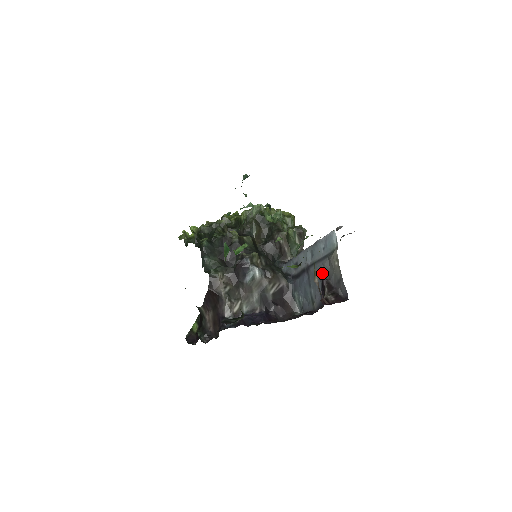
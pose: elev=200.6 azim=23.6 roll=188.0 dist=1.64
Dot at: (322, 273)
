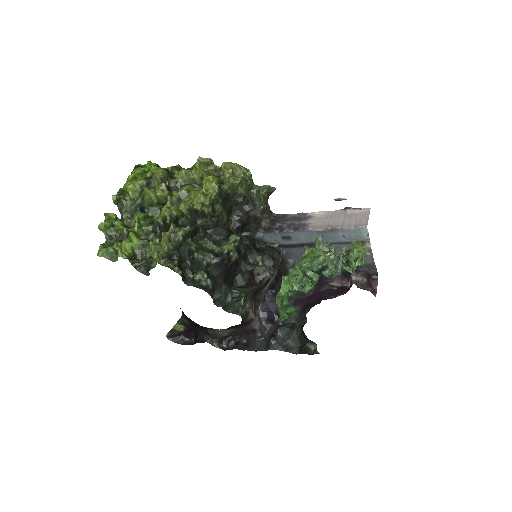
Dot at: (339, 253)
